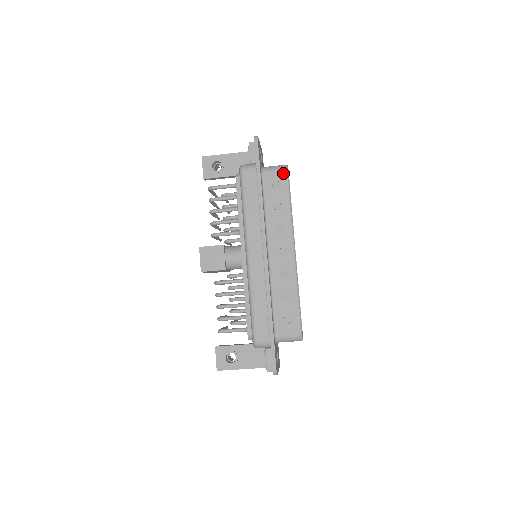
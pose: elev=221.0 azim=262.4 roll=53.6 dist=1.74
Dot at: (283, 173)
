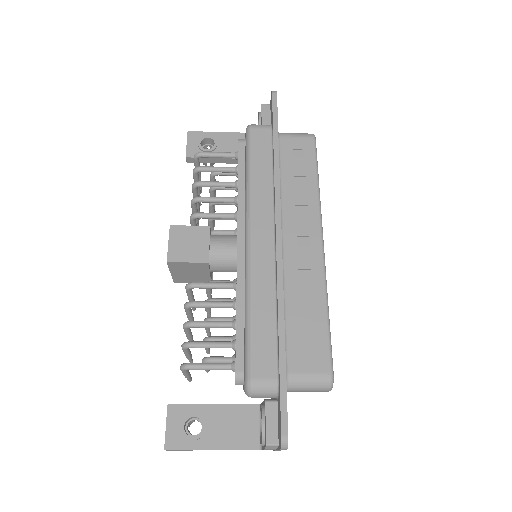
Dot at: (309, 140)
